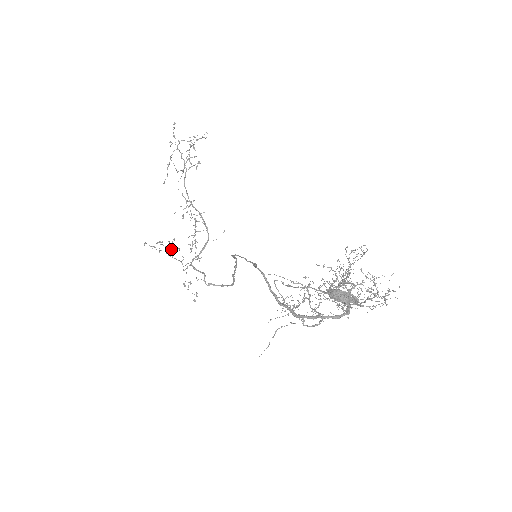
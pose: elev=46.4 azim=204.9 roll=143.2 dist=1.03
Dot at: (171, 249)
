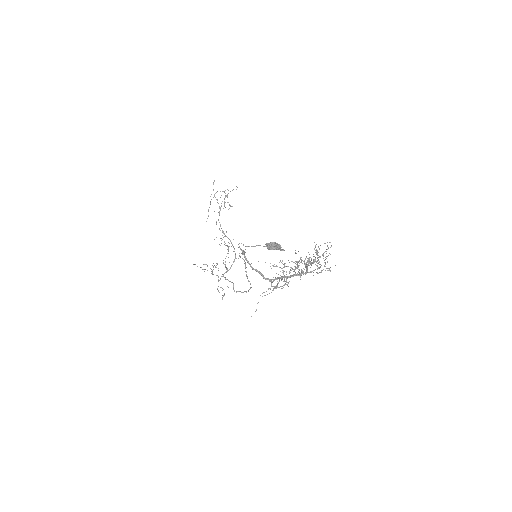
Dot at: occluded
